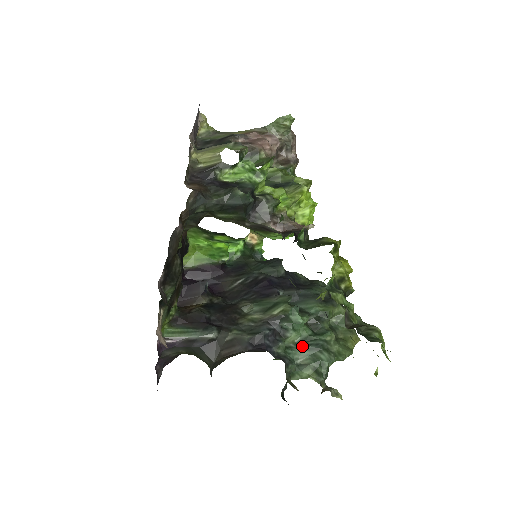
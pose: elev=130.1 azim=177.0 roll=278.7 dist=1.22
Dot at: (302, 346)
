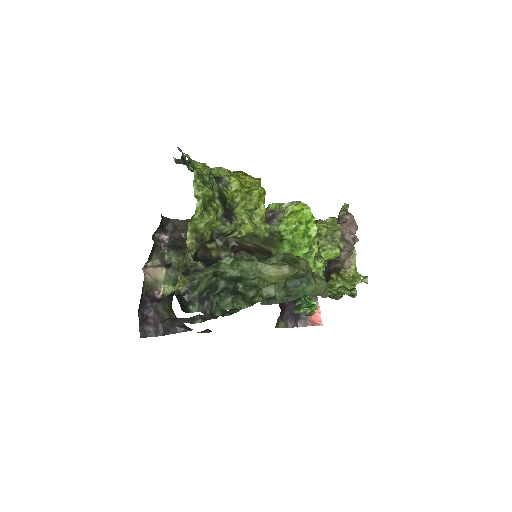
Dot at: occluded
